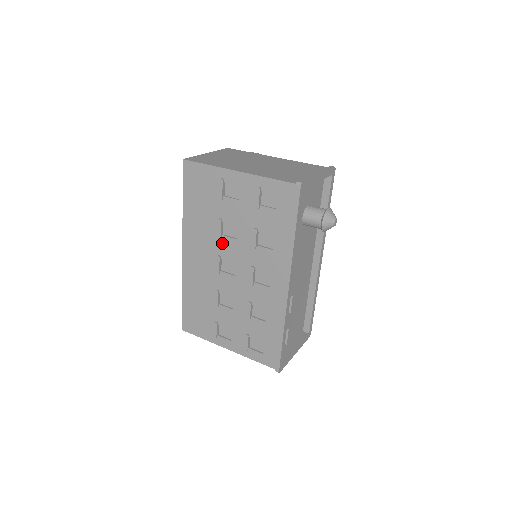
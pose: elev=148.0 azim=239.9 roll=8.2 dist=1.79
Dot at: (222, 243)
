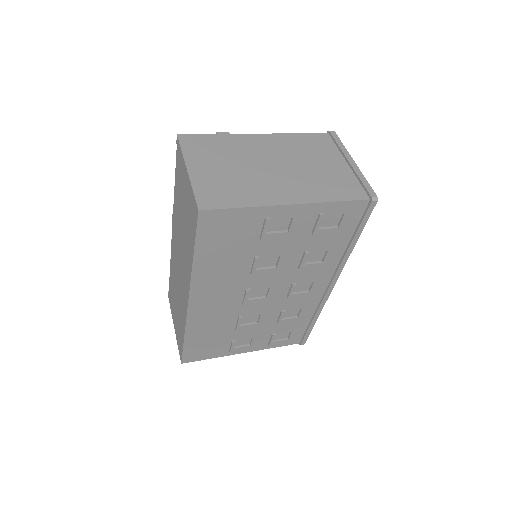
Dot at: (254, 277)
